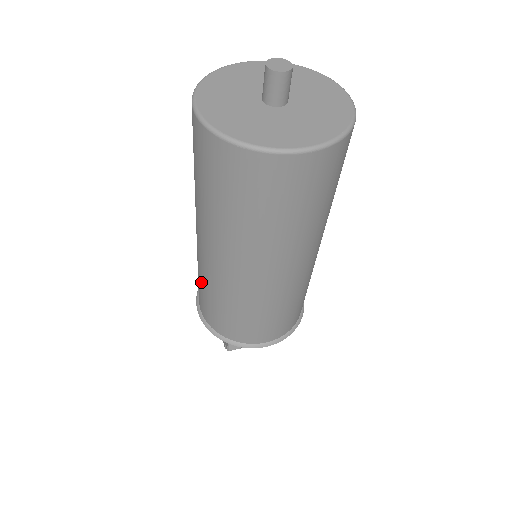
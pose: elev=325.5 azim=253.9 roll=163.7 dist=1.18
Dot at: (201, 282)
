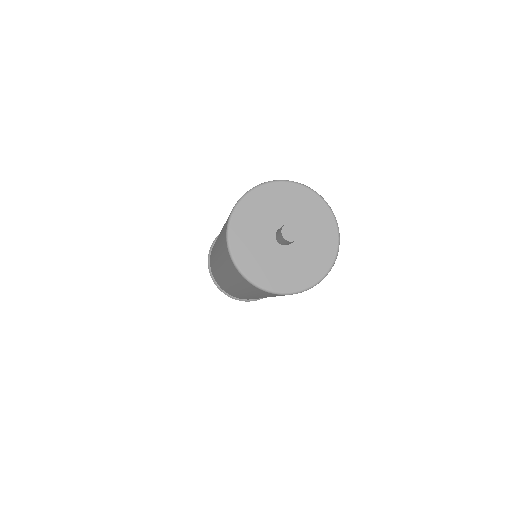
Dot at: (221, 282)
